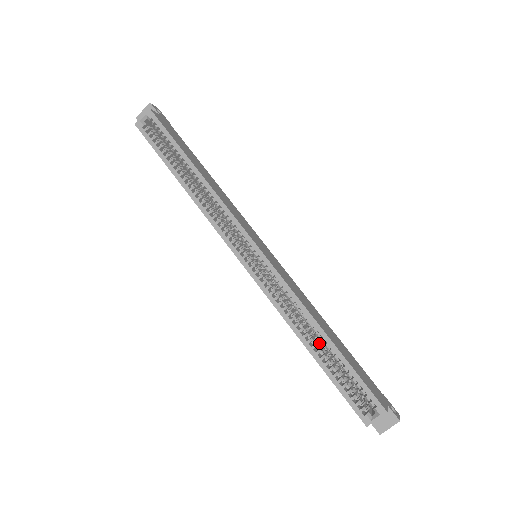
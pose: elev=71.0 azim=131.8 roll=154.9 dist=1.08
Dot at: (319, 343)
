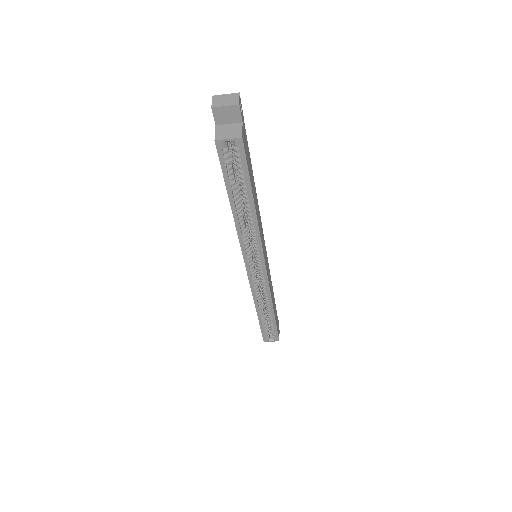
Dot at: (264, 306)
